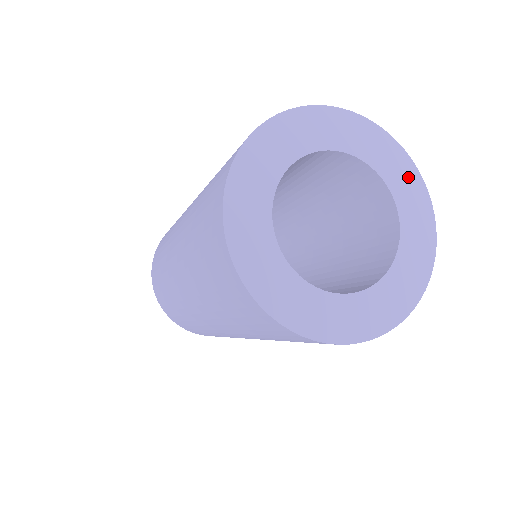
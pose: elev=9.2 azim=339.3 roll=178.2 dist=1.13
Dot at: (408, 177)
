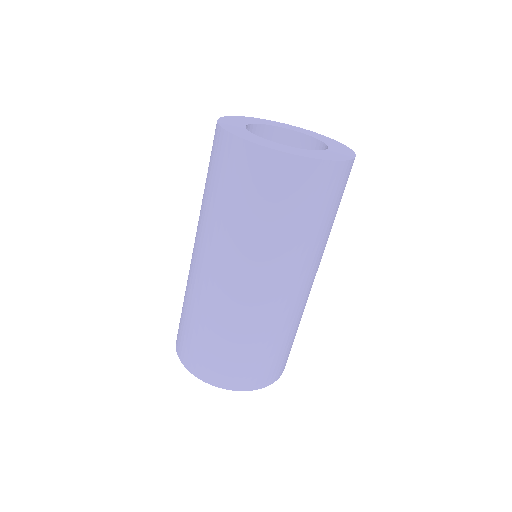
Dot at: (345, 150)
